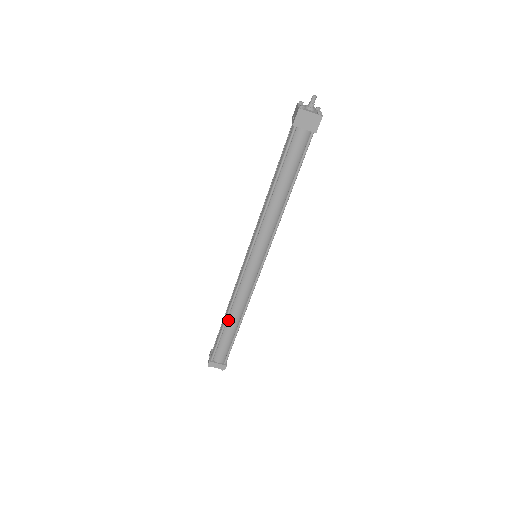
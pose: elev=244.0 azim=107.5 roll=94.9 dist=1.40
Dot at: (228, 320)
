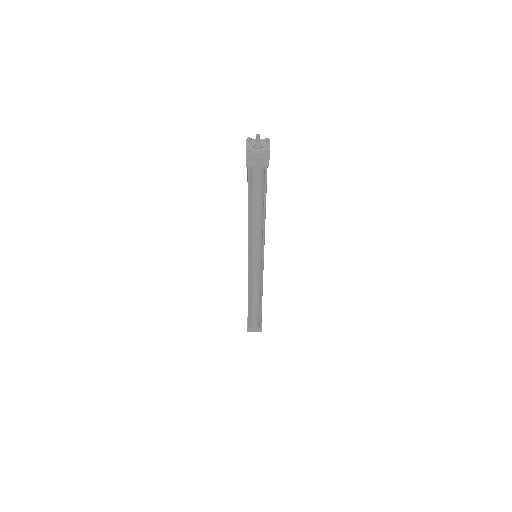
Dot at: (251, 302)
